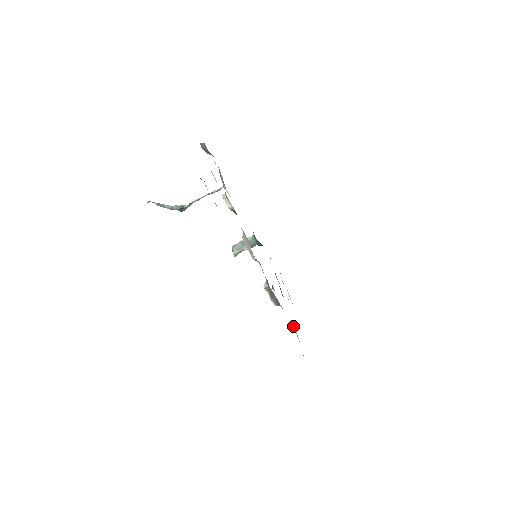
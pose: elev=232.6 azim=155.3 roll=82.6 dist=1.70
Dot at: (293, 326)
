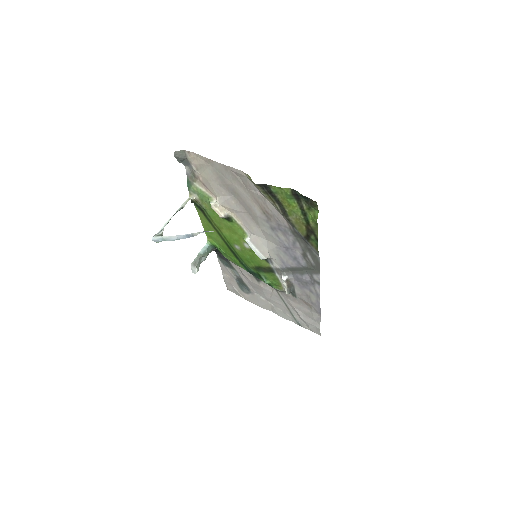
Dot at: (294, 308)
